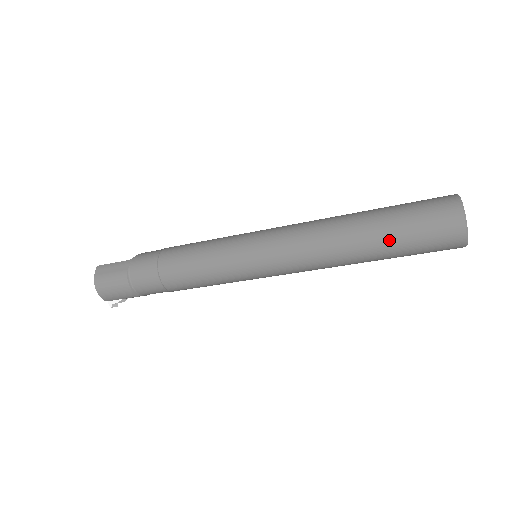
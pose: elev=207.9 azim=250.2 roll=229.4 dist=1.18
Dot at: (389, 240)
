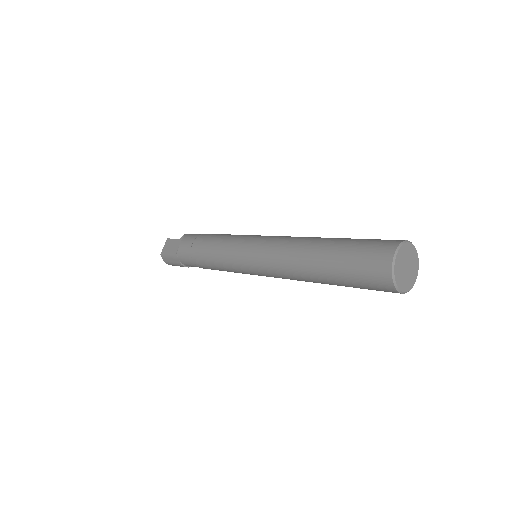
Dot at: occluded
